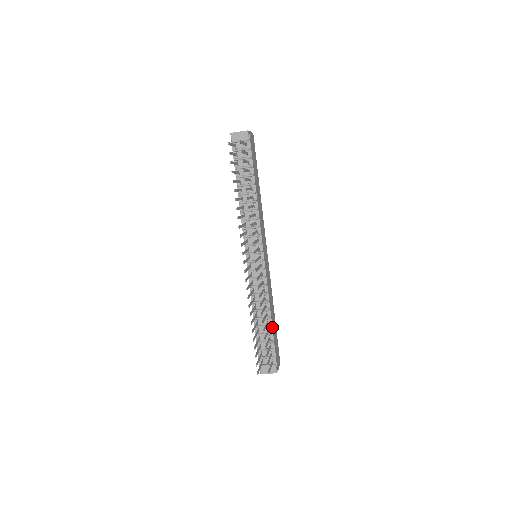
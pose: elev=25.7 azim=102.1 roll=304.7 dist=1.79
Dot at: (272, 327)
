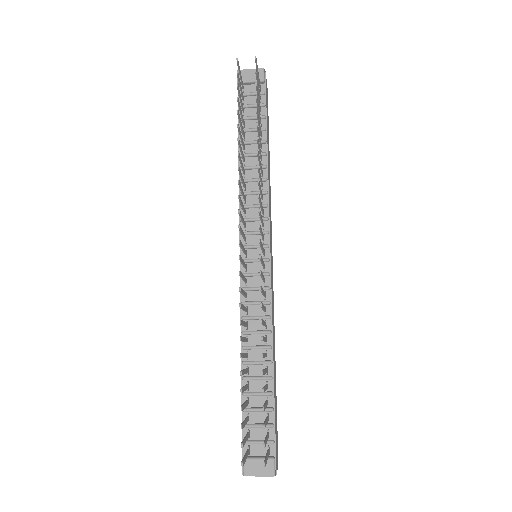
Dot at: (273, 381)
